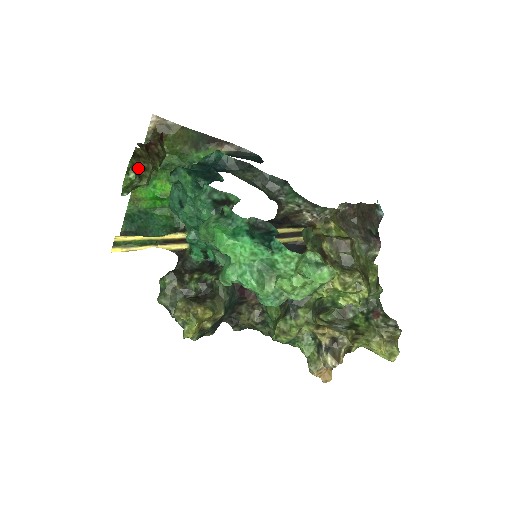
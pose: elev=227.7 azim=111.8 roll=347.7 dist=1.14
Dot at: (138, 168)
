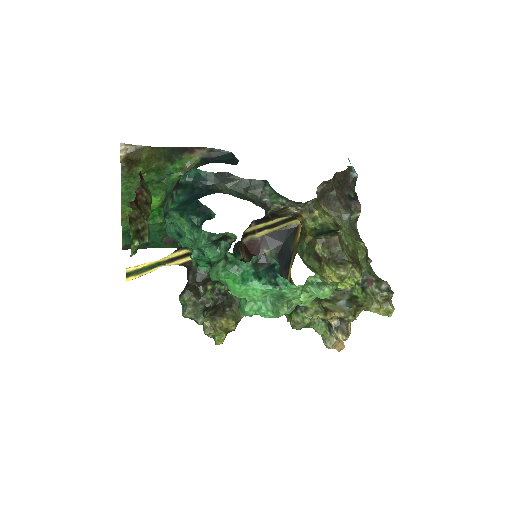
Dot at: (138, 231)
